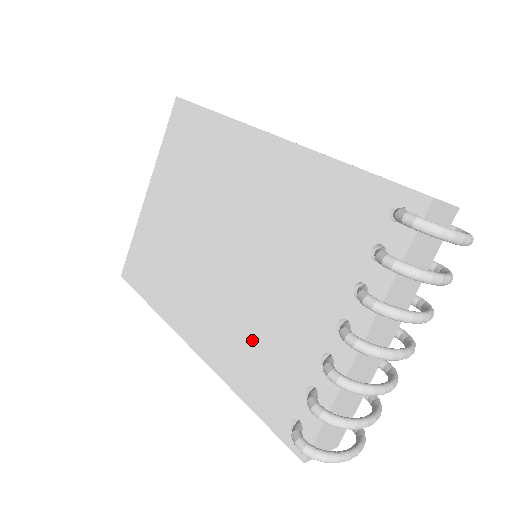
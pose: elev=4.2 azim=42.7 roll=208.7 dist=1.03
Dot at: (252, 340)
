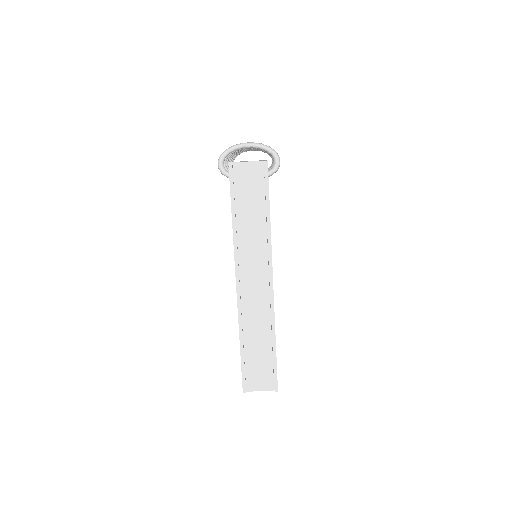
Dot at: occluded
